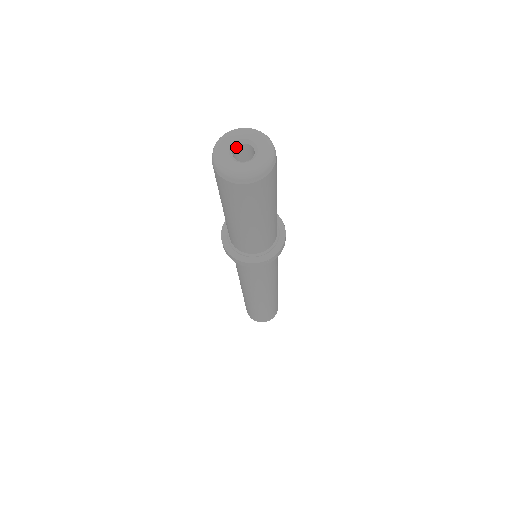
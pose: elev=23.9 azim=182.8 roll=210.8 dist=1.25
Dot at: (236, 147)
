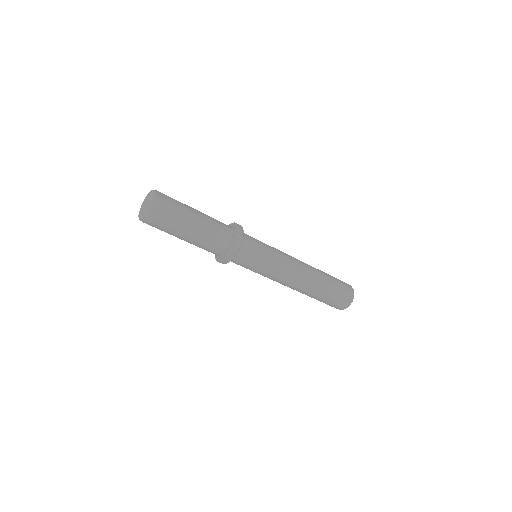
Dot at: occluded
